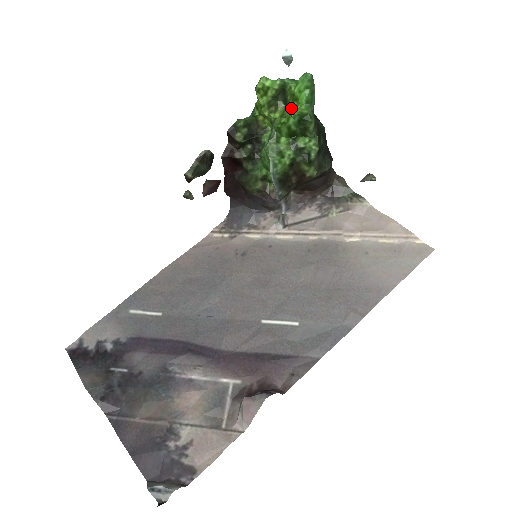
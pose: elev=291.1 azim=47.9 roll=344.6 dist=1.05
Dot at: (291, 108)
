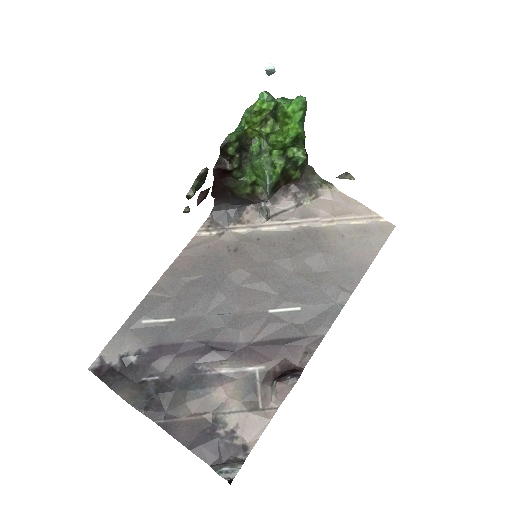
Dot at: (281, 123)
